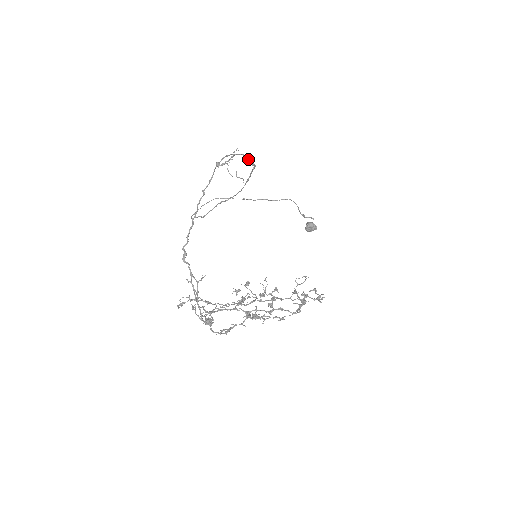
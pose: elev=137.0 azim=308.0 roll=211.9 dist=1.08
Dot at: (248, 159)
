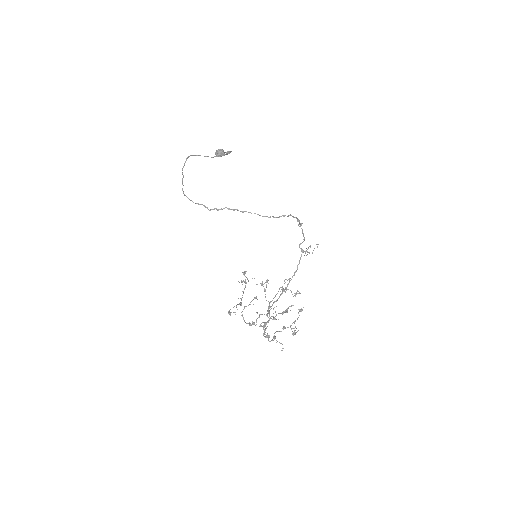
Dot at: (297, 220)
